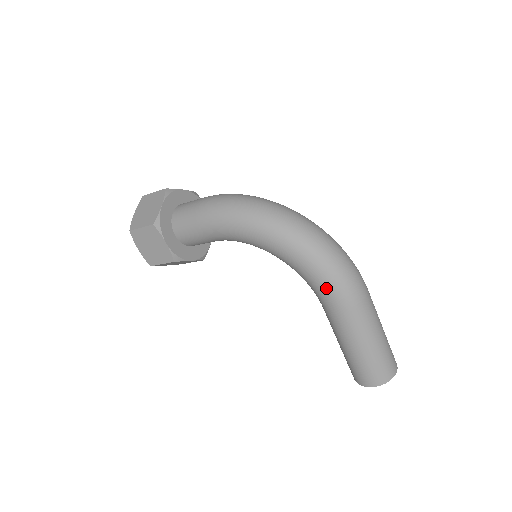
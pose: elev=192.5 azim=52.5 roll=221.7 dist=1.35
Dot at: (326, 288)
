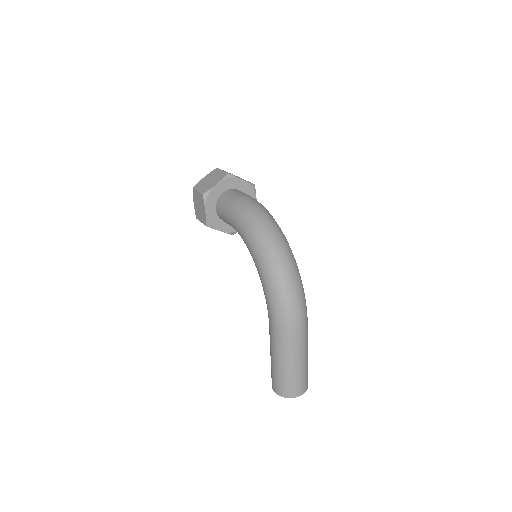
Dot at: (270, 309)
